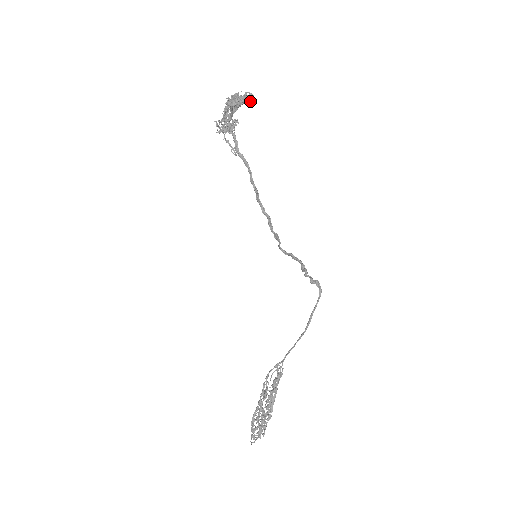
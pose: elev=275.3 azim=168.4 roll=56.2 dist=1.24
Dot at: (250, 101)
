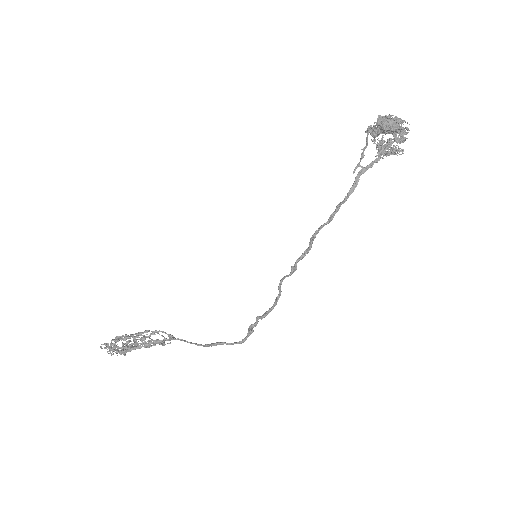
Dot at: (401, 139)
